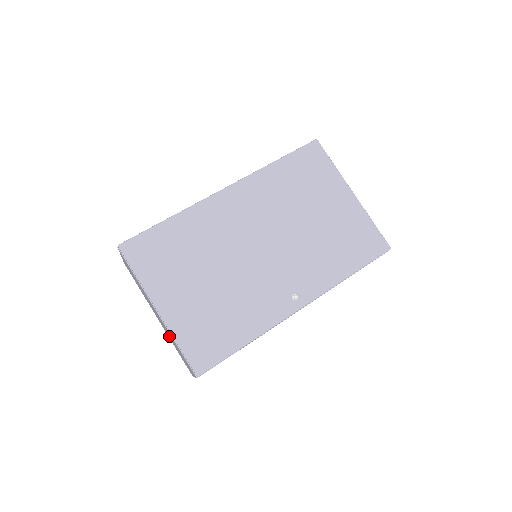
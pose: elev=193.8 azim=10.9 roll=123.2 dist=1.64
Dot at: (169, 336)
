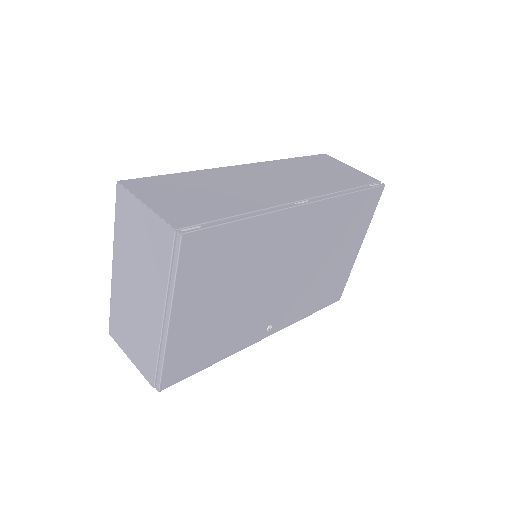
Dot at: (128, 308)
